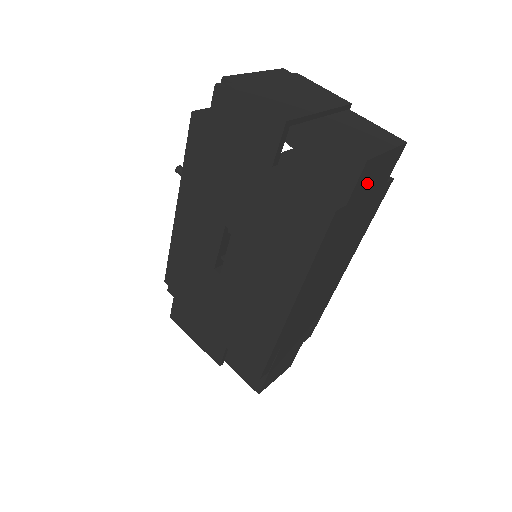
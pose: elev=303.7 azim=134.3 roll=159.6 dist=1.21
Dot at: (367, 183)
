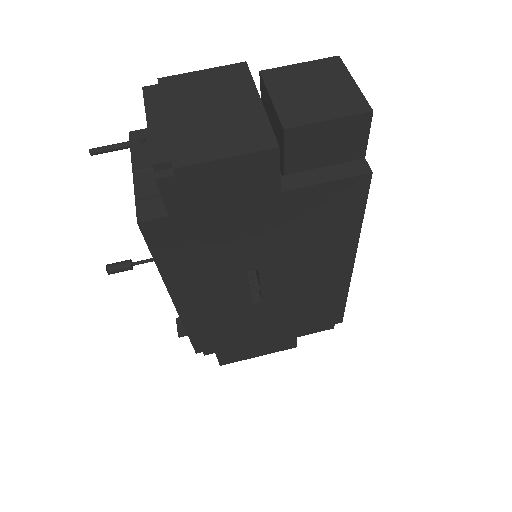
Dot at: occluded
